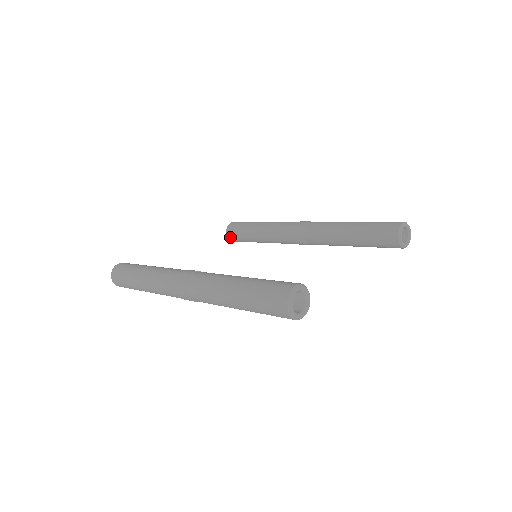
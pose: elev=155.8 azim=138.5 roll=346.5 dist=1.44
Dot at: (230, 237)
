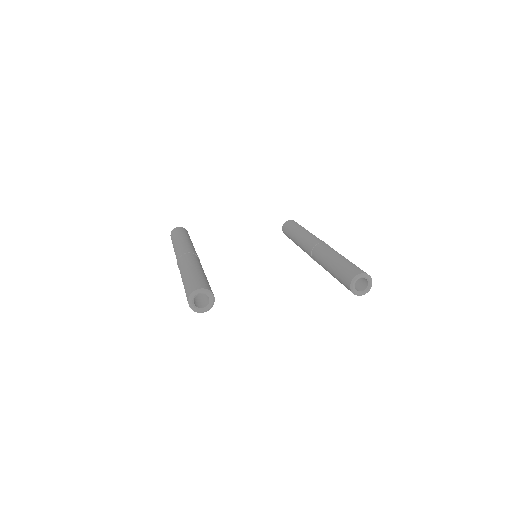
Dot at: (283, 232)
